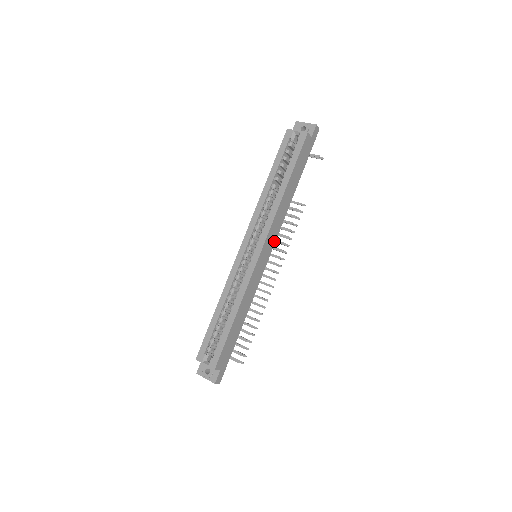
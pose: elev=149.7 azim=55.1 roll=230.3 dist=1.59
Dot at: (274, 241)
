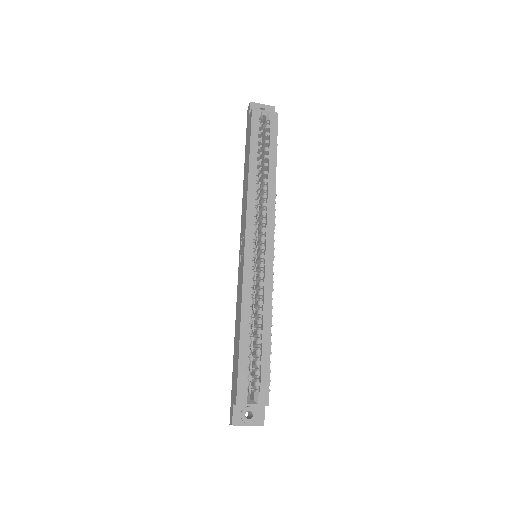
Dot at: occluded
